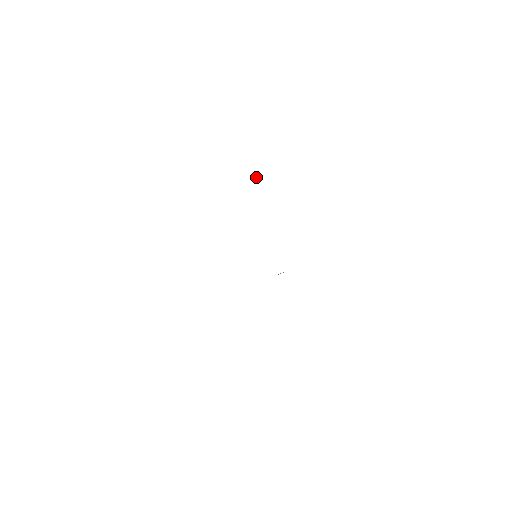
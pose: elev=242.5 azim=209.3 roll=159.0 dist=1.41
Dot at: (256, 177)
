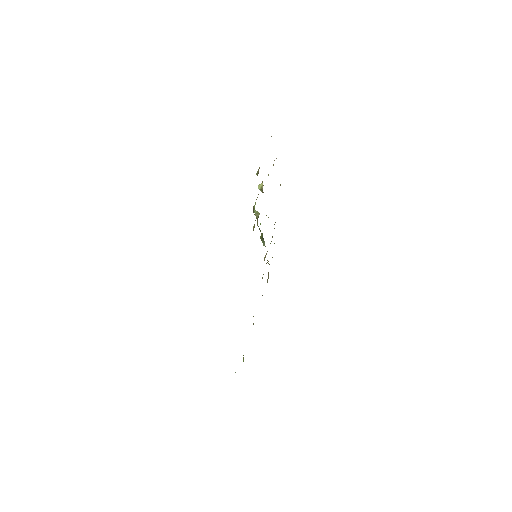
Dot at: (260, 188)
